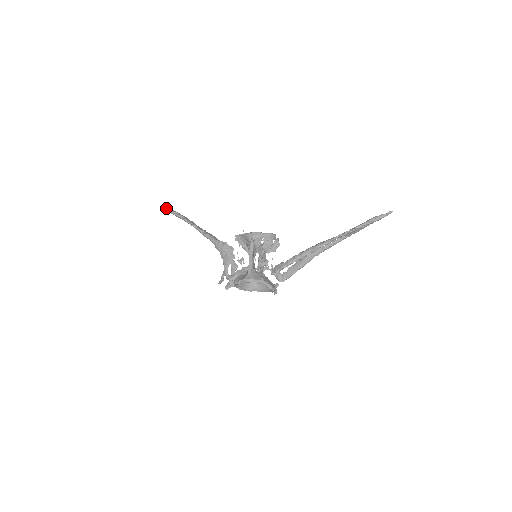
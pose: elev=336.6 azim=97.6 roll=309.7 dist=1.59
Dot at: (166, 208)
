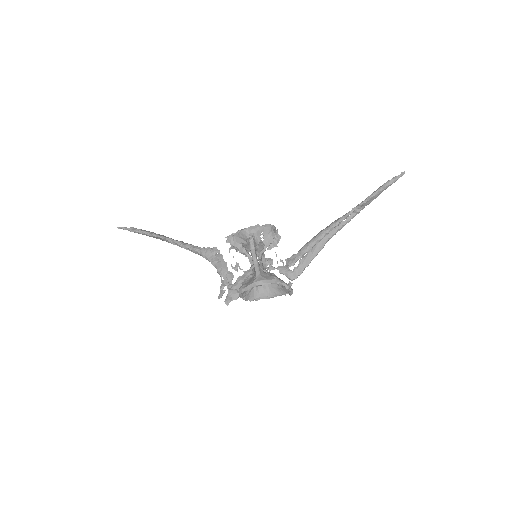
Dot at: (124, 227)
